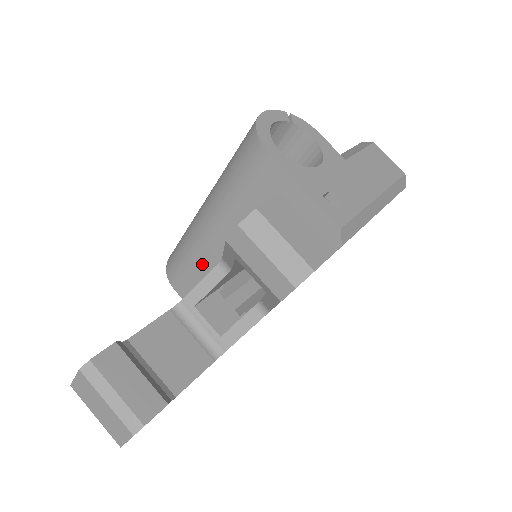
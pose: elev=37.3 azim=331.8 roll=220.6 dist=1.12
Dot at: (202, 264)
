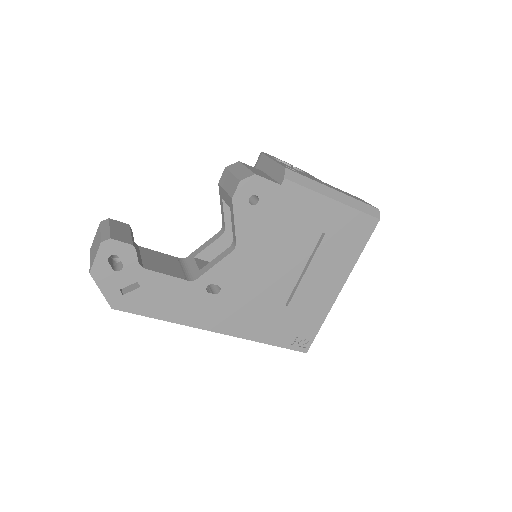
Dot at: occluded
